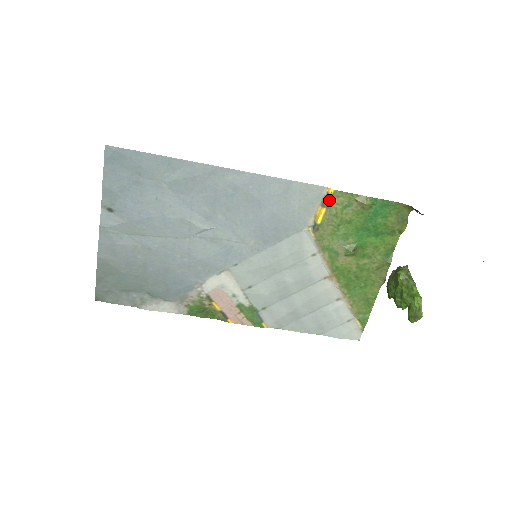
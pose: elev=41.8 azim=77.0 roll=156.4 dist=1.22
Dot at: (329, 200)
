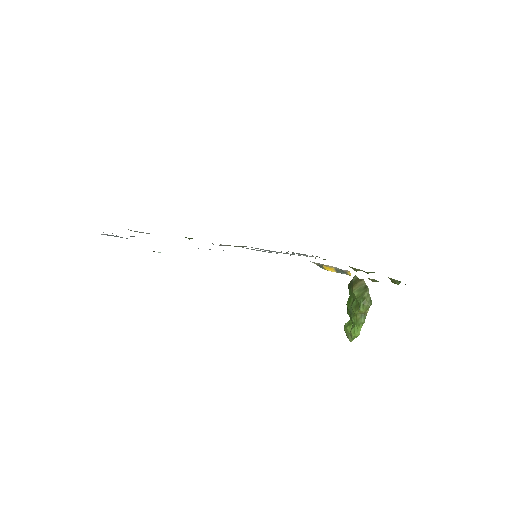
Dot at: occluded
